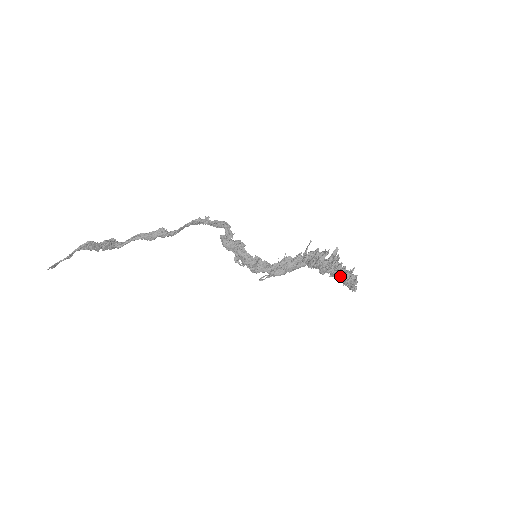
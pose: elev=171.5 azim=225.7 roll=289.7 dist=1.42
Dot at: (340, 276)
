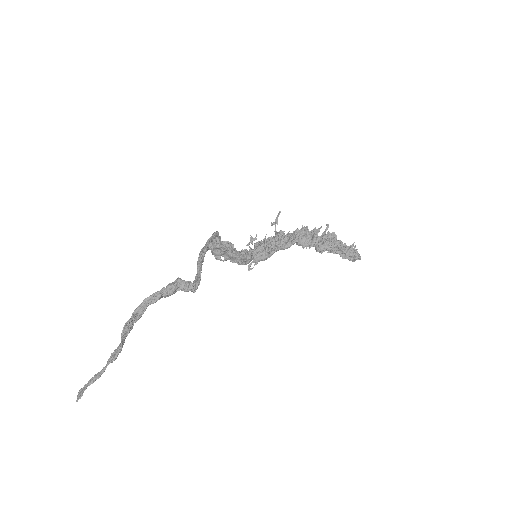
Dot at: (344, 254)
